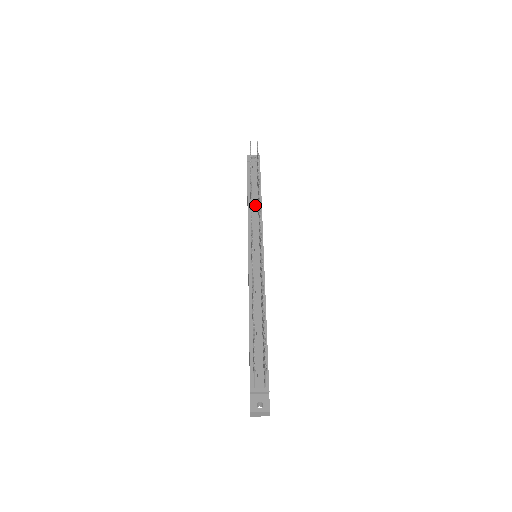
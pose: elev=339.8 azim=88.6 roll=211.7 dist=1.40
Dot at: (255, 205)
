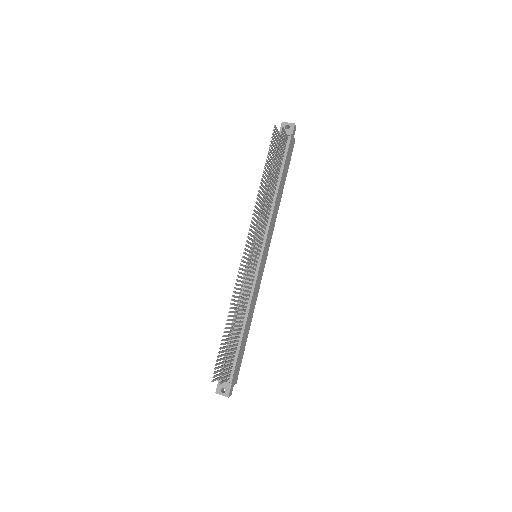
Dot at: (269, 198)
